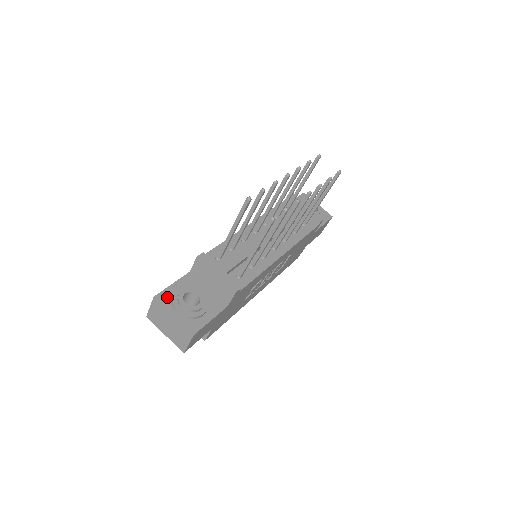
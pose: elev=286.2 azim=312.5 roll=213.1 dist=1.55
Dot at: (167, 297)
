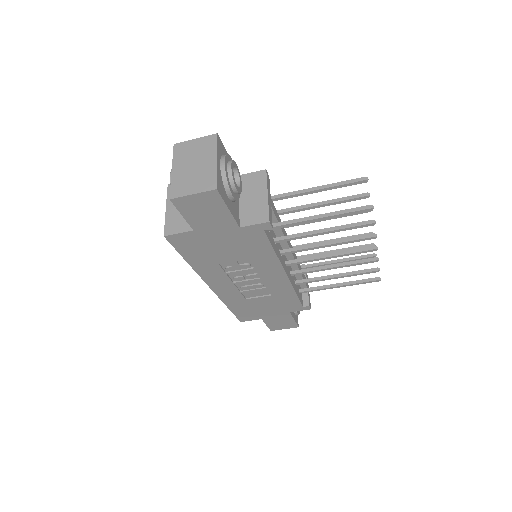
Dot at: (222, 150)
